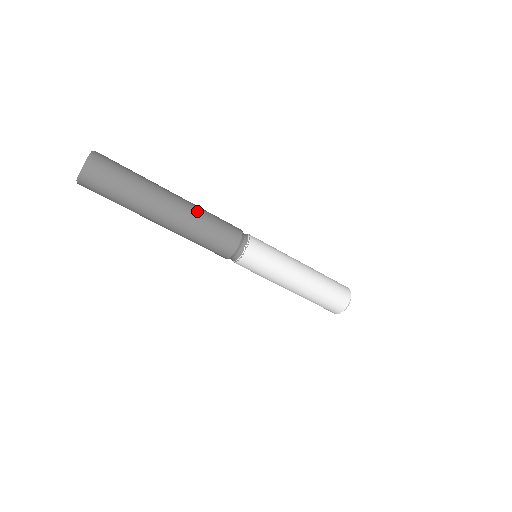
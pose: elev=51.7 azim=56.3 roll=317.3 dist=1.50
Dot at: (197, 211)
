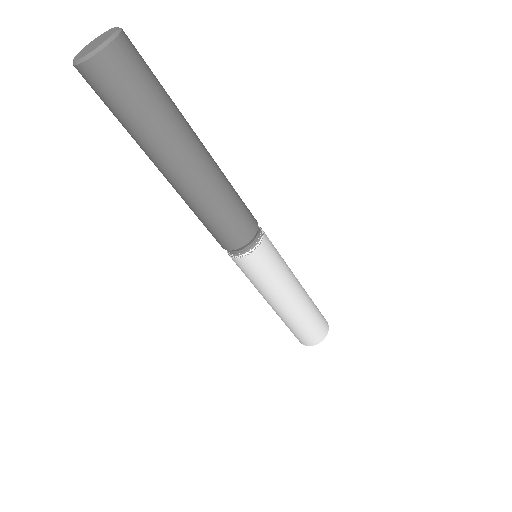
Dot at: (221, 171)
